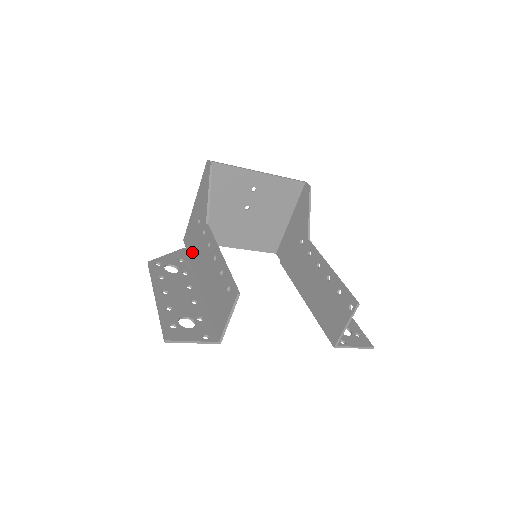
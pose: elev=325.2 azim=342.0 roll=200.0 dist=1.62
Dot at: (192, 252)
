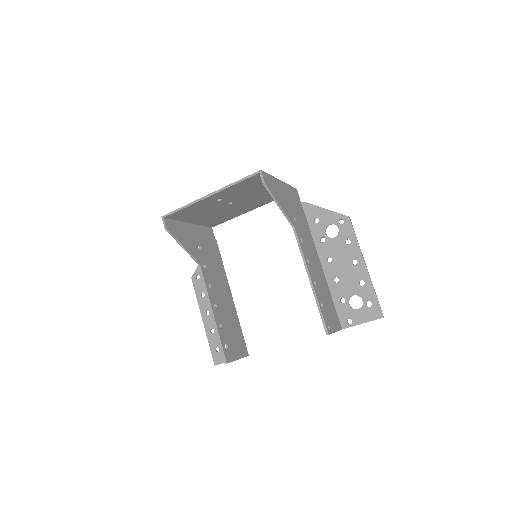
Dot at: (214, 256)
